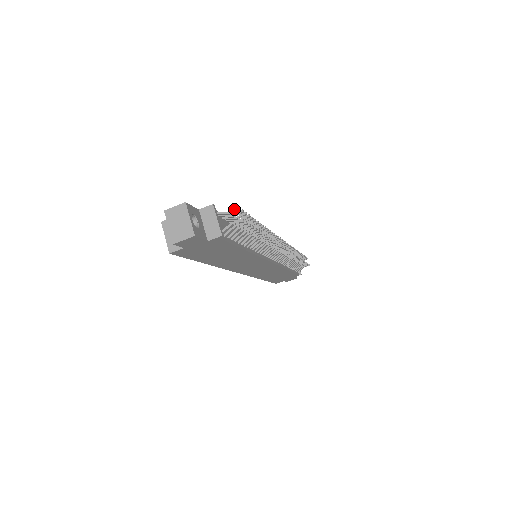
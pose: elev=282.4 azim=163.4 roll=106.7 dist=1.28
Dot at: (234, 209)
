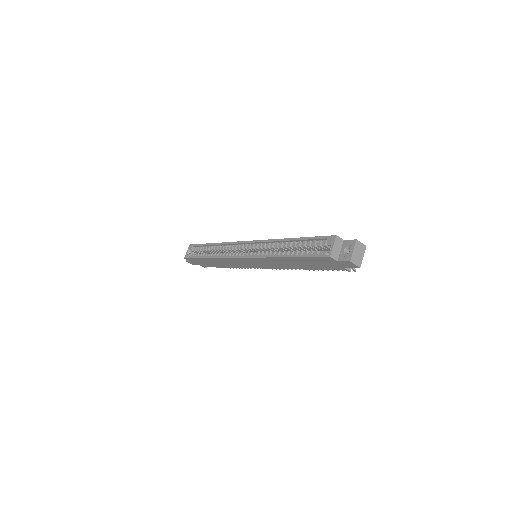
Dot at: occluded
